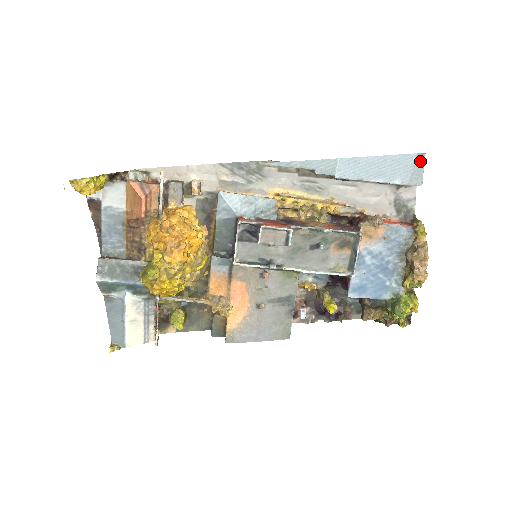
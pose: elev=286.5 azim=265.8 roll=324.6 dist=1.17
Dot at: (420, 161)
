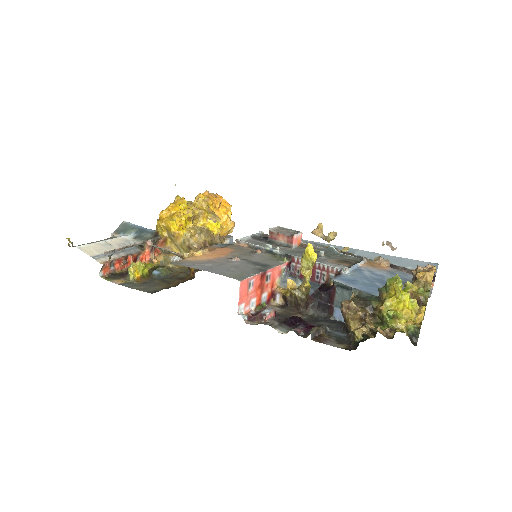
Dot at: occluded
